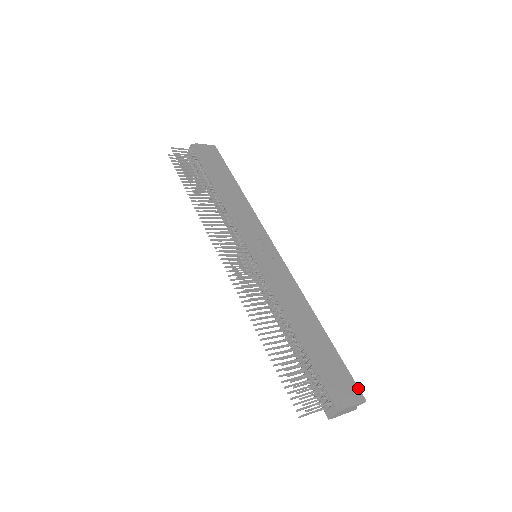
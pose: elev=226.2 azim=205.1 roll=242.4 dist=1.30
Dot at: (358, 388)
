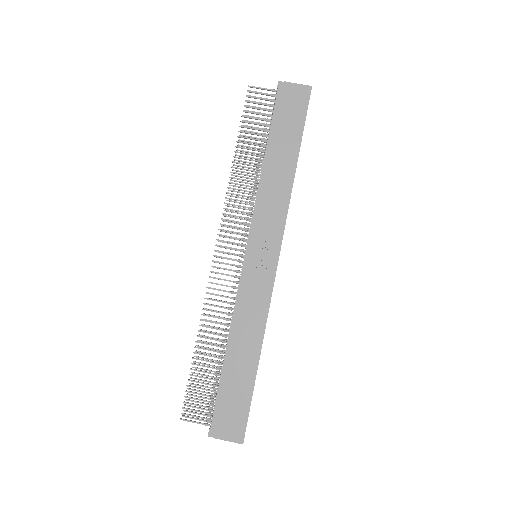
Dot at: (245, 431)
